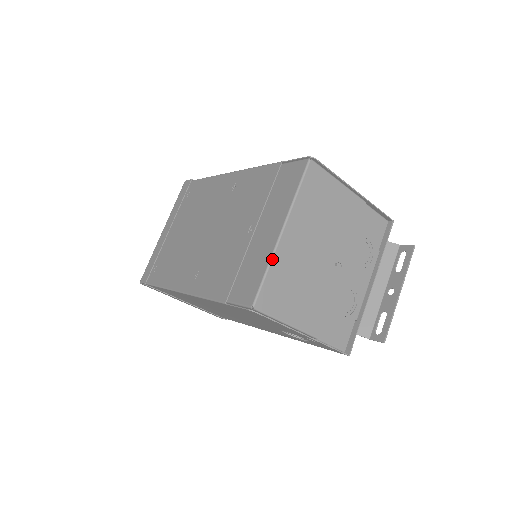
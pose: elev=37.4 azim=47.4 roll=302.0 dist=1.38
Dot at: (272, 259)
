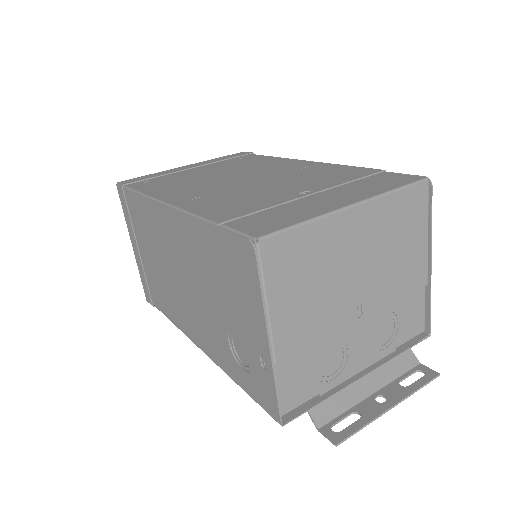
Dot at: (320, 218)
